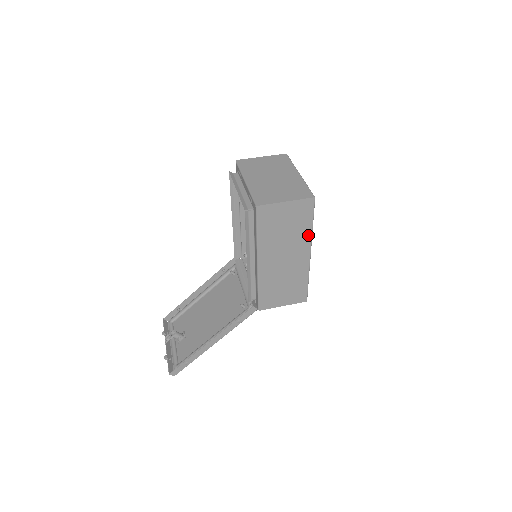
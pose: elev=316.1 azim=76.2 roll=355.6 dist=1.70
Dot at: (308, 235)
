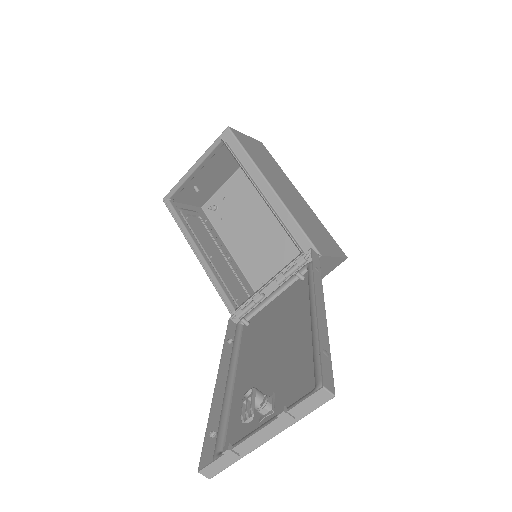
Dot at: (285, 176)
